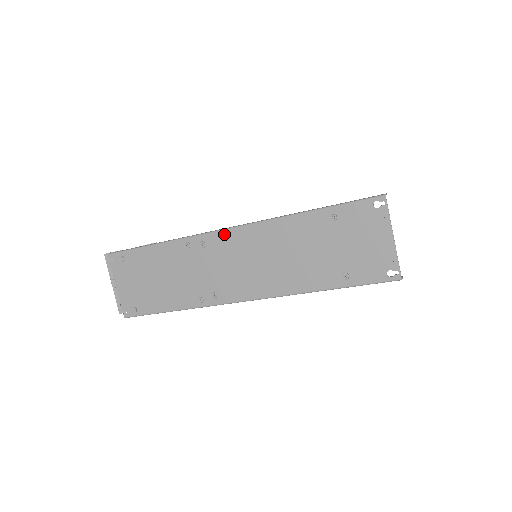
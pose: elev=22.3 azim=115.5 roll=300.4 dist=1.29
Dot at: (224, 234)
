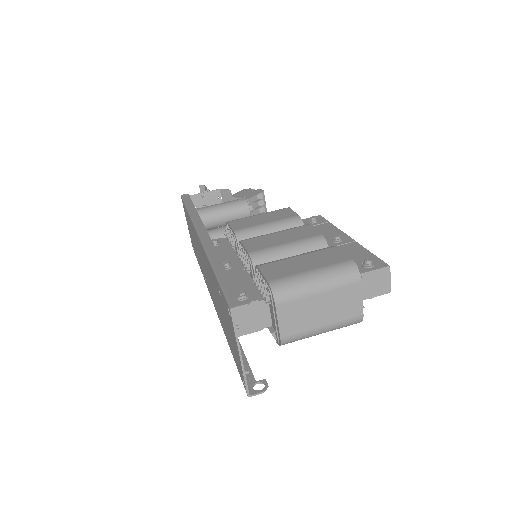
Dot at: occluded
